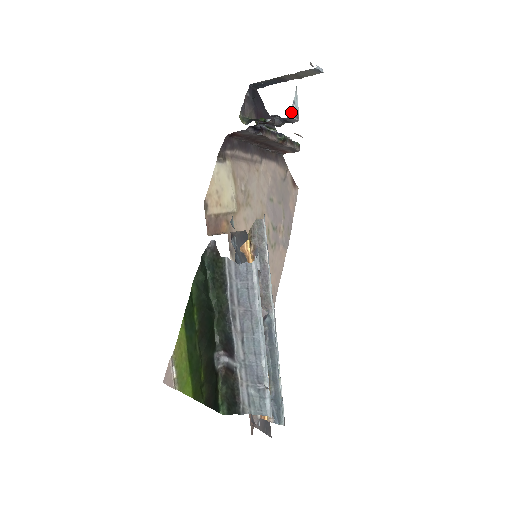
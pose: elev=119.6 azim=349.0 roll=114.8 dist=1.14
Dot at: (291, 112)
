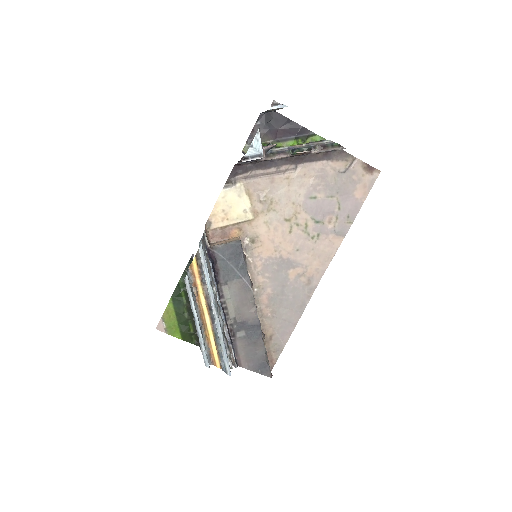
Dot at: (246, 156)
